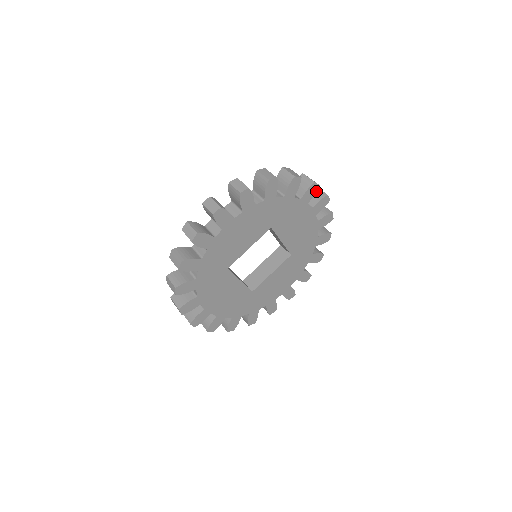
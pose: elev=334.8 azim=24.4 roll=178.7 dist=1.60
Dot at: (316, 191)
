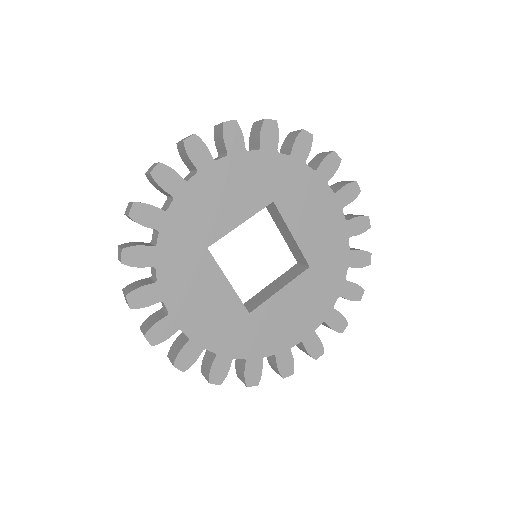
Dot at: (337, 167)
